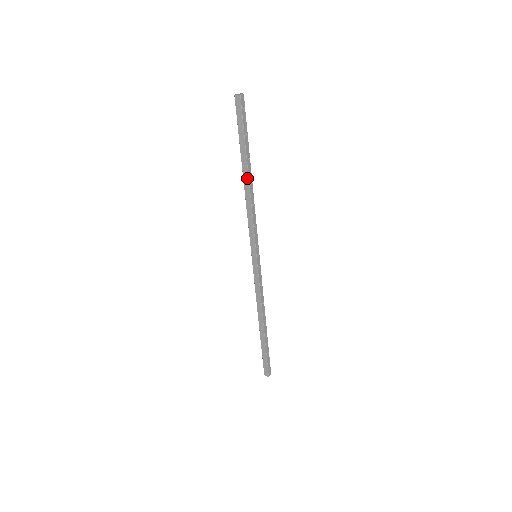
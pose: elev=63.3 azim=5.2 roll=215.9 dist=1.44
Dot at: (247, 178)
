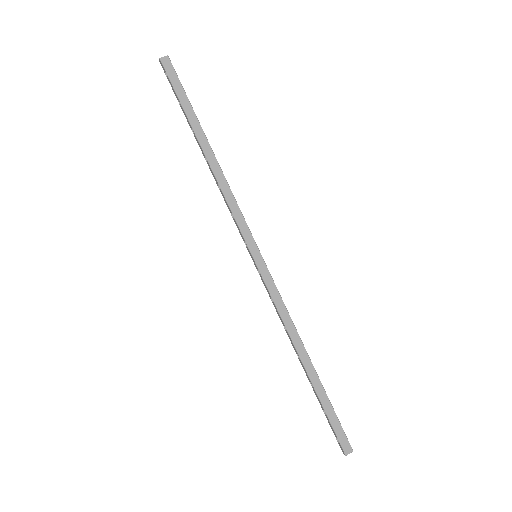
Dot at: (209, 149)
